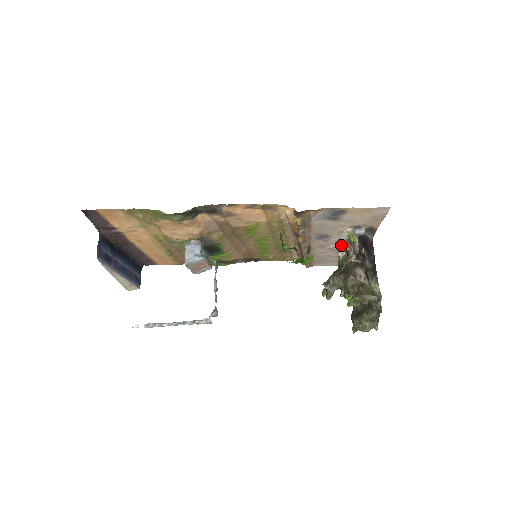
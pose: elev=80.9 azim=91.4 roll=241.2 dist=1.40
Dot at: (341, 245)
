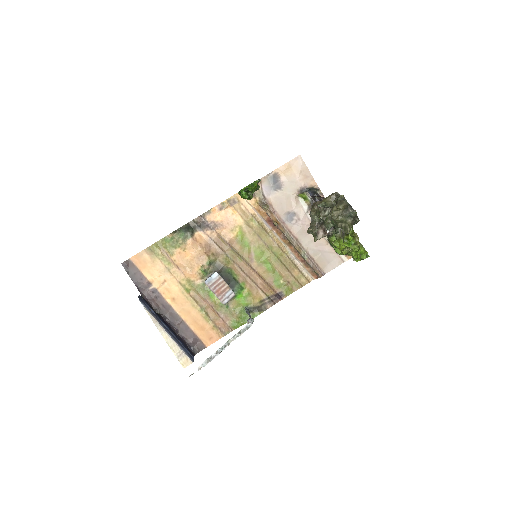
Dot at: occluded
